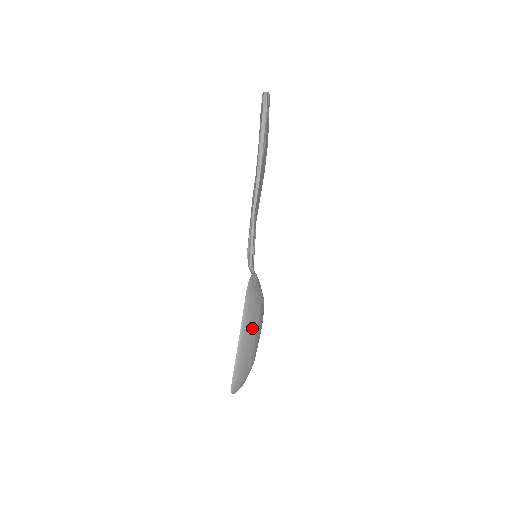
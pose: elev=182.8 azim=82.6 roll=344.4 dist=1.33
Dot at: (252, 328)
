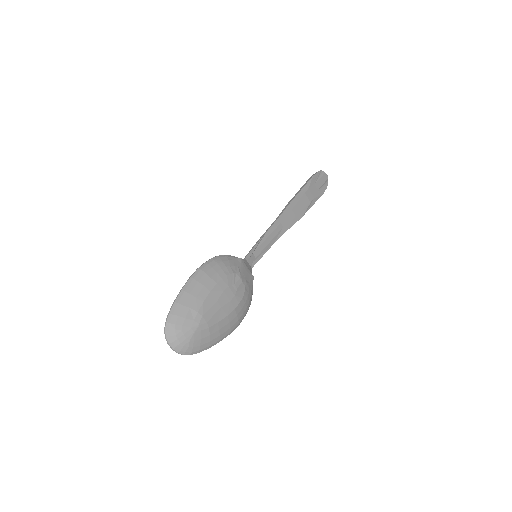
Dot at: (206, 282)
